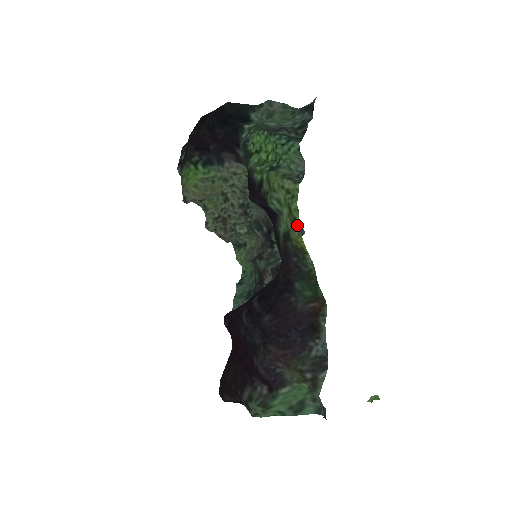
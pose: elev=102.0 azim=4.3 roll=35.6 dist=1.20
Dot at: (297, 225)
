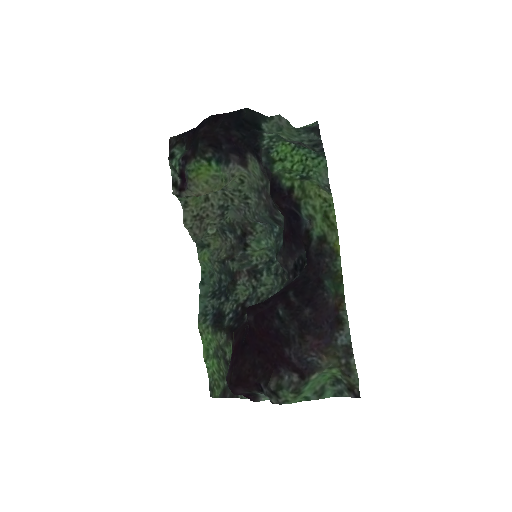
Dot at: (336, 230)
